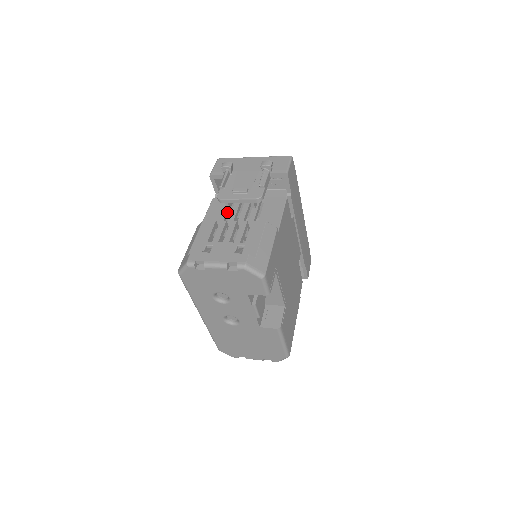
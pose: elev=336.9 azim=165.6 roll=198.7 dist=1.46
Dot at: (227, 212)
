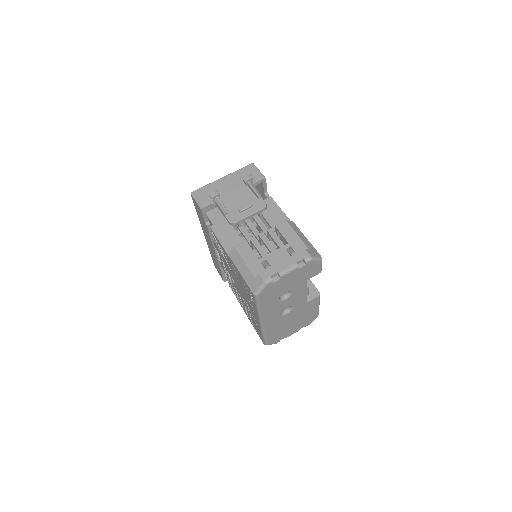
Dot at: (235, 231)
